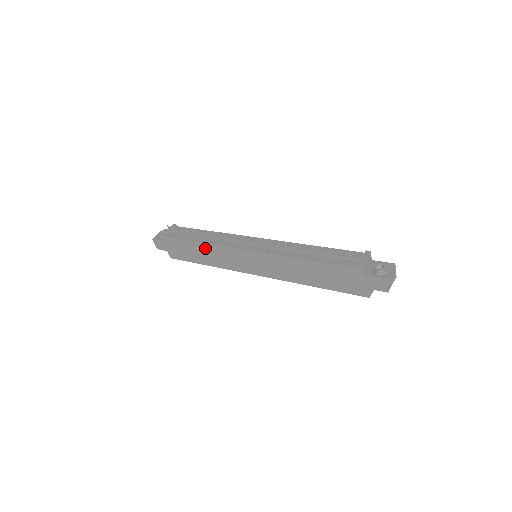
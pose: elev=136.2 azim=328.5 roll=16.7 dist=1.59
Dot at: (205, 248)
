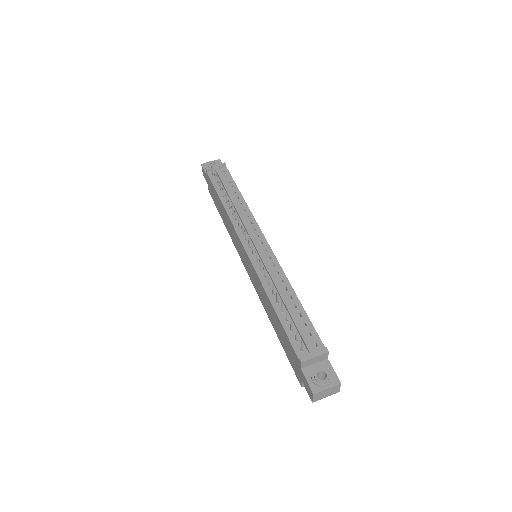
Dot at: (225, 212)
